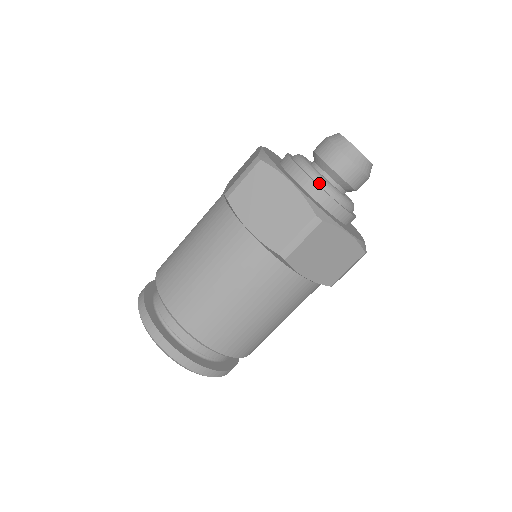
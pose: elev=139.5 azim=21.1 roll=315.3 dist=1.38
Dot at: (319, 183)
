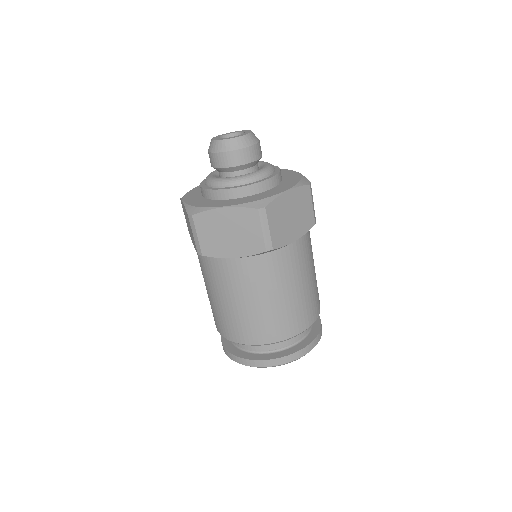
Dot at: (207, 185)
